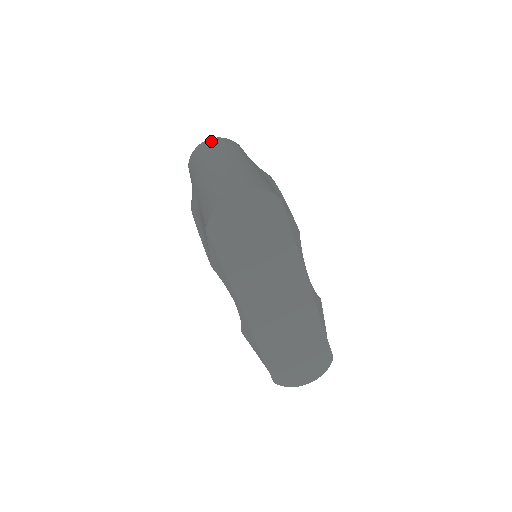
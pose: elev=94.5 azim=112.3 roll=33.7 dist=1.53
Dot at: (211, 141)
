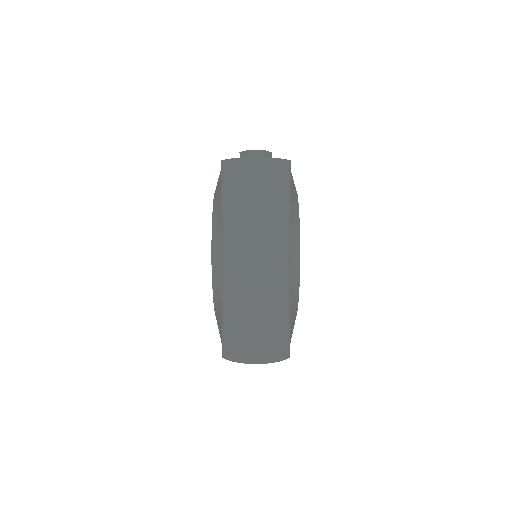
Dot at: (259, 173)
